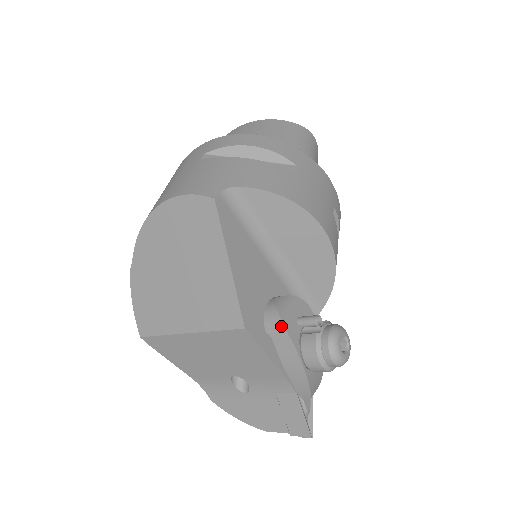
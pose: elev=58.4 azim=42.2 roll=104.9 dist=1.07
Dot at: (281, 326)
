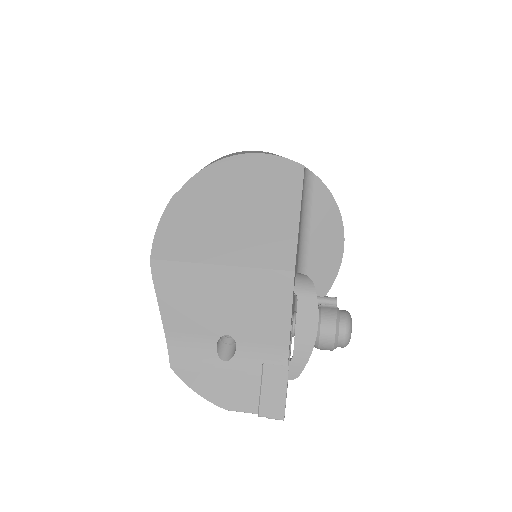
Dot at: (313, 289)
